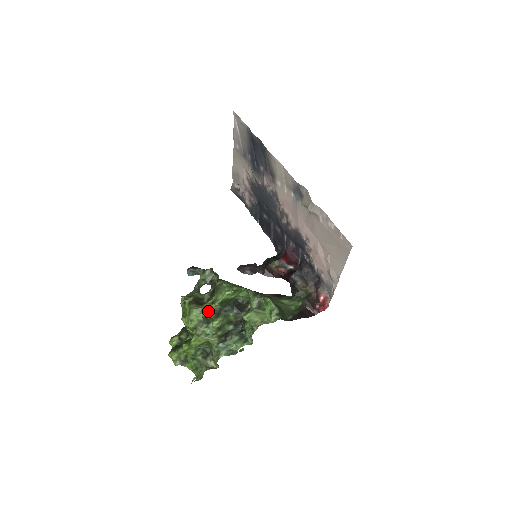
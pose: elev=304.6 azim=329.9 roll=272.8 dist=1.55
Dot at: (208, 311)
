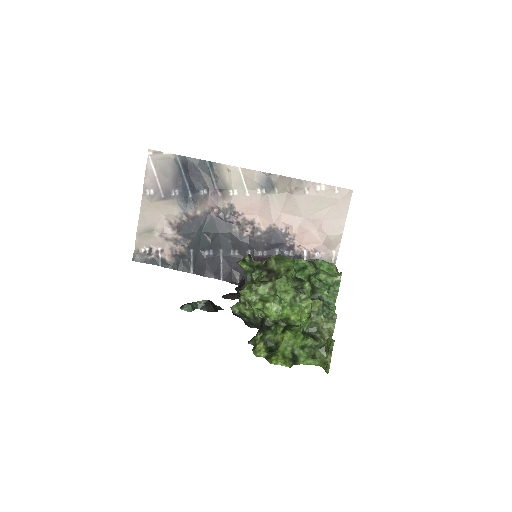
Dot at: (290, 279)
